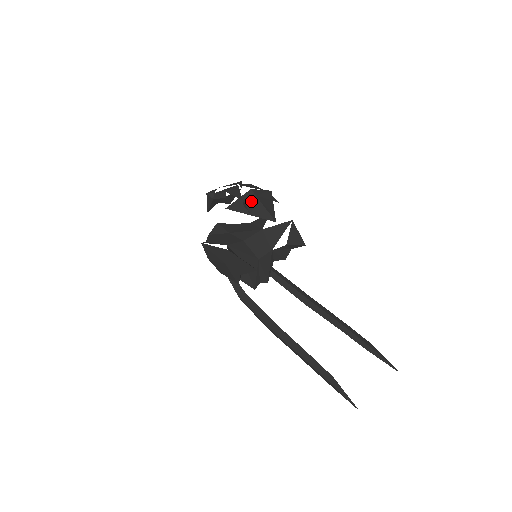
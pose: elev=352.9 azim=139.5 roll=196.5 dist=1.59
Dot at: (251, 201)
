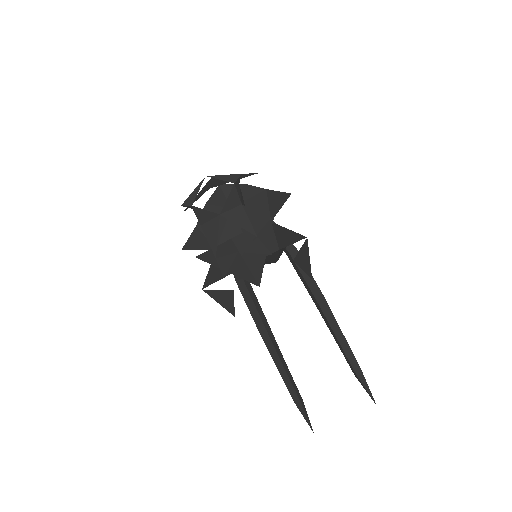
Dot at: (227, 260)
